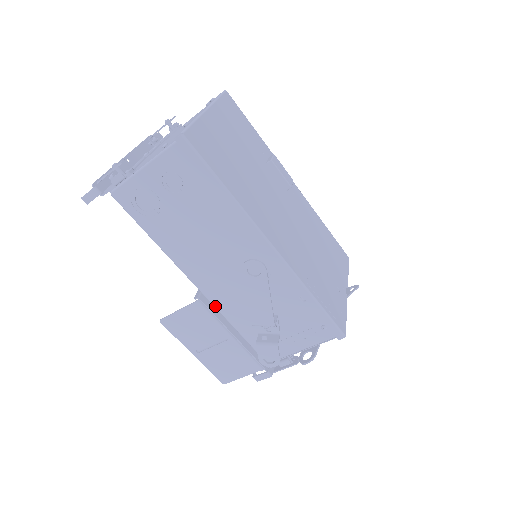
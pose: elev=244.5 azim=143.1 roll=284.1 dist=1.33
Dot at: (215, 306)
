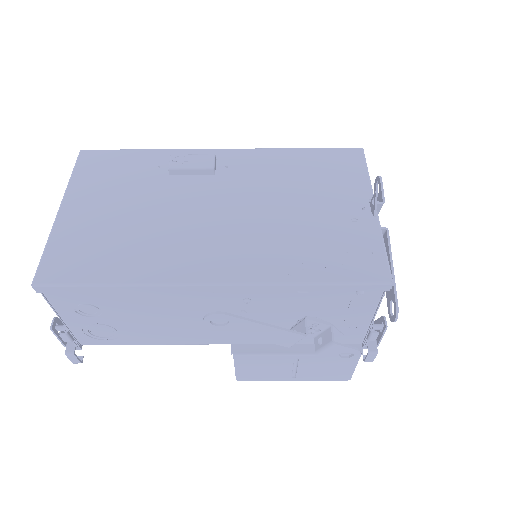
Dot at: (255, 344)
